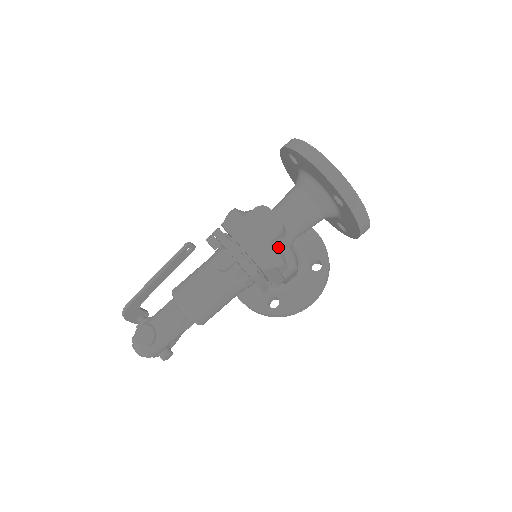
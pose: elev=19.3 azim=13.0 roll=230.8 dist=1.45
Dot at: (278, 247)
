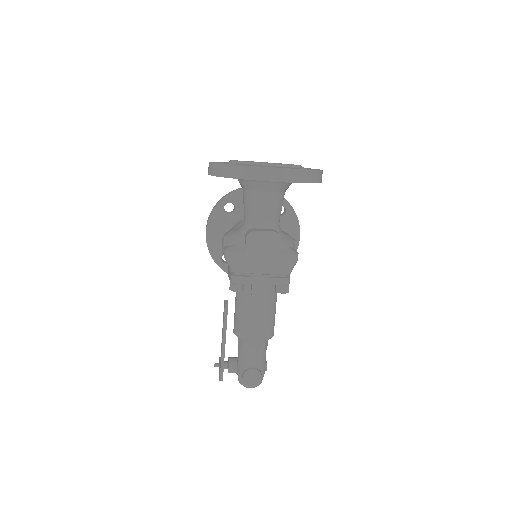
Dot at: (285, 248)
